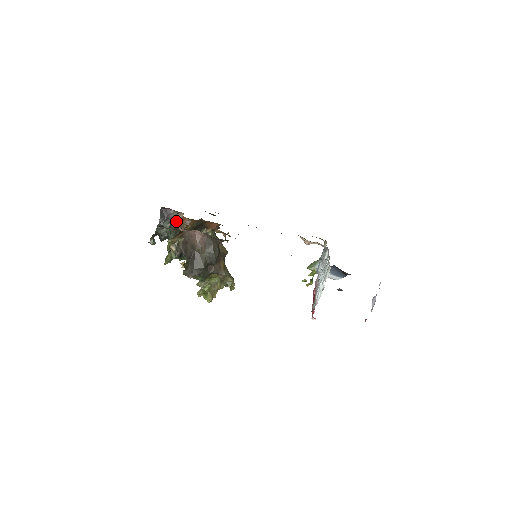
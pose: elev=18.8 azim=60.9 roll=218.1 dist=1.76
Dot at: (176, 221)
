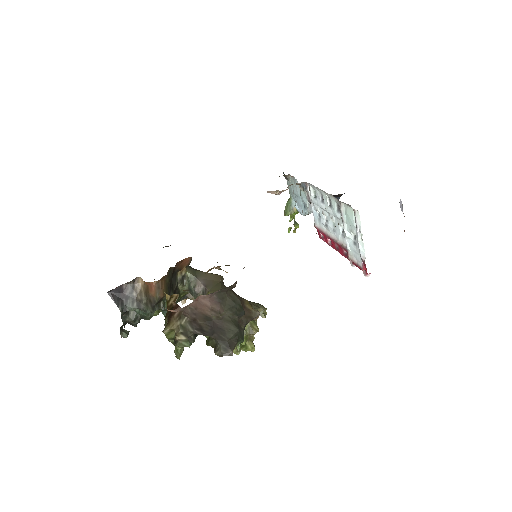
Dot at: (140, 293)
